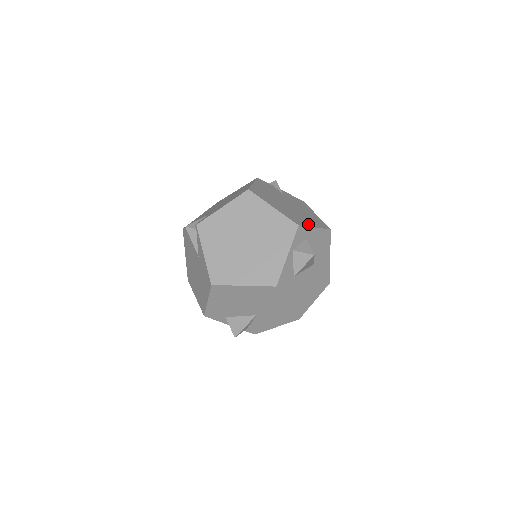
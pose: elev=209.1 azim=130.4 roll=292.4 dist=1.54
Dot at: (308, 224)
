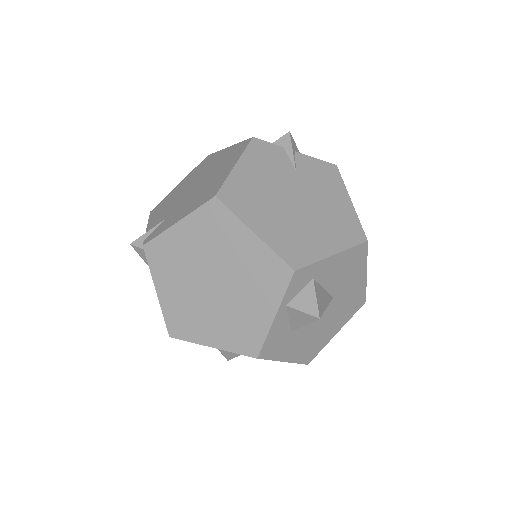
Dot at: (319, 252)
